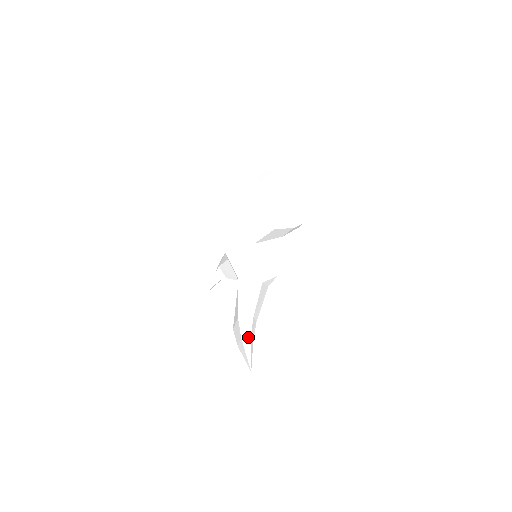
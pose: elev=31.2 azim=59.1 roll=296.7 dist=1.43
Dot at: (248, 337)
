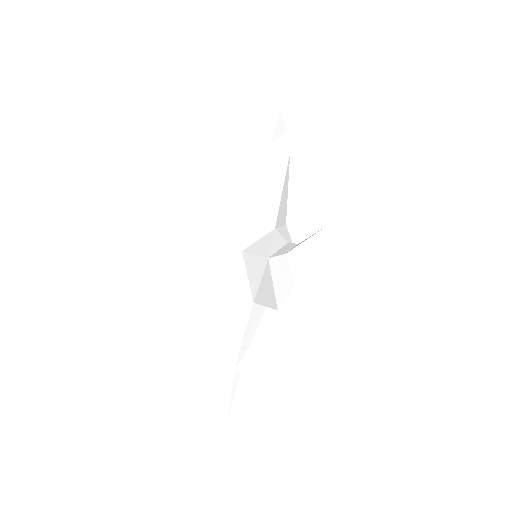
Dot at: (231, 370)
